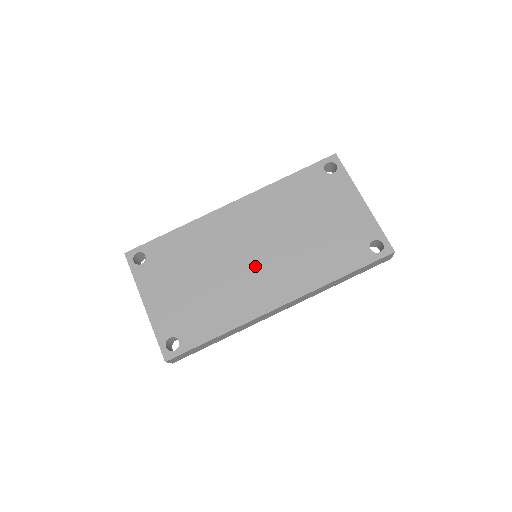
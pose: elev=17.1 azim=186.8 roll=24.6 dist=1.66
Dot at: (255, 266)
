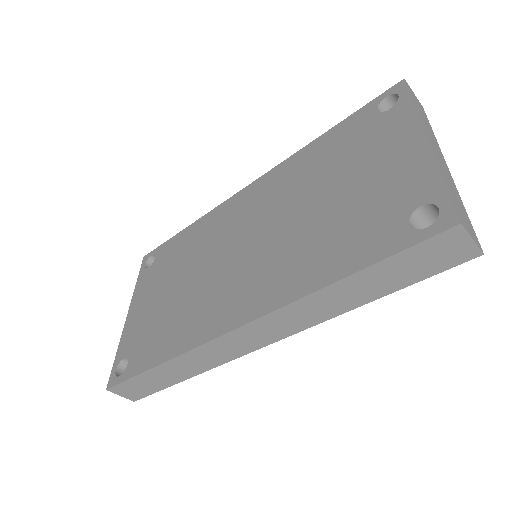
Dot at: (236, 265)
